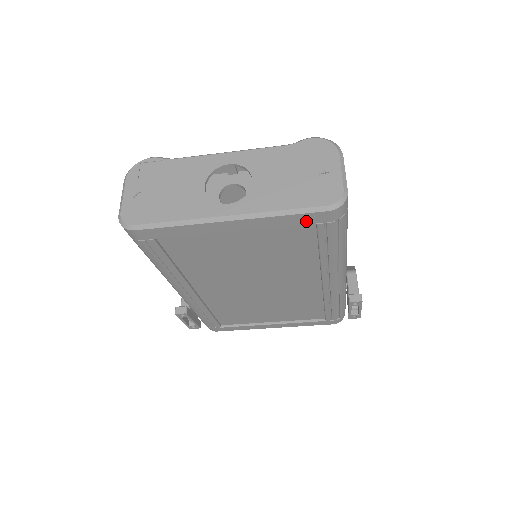
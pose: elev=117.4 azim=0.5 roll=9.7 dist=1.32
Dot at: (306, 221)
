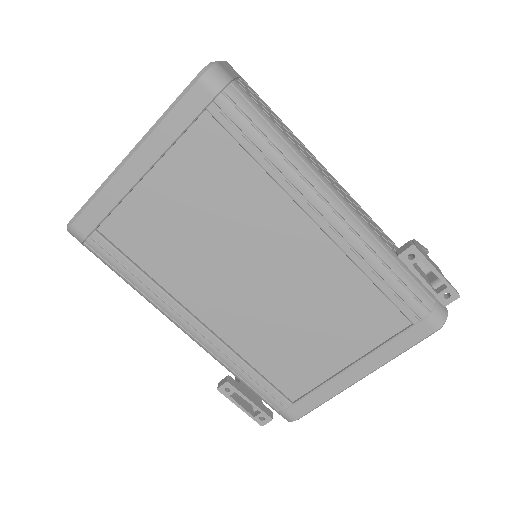
Dot at: (193, 111)
